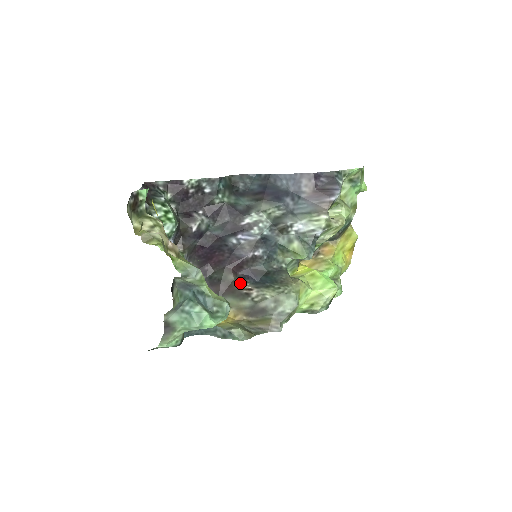
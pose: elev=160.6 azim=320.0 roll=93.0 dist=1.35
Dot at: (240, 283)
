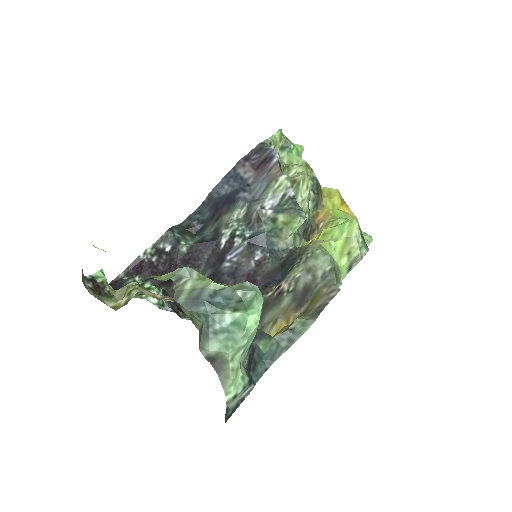
Dot at: (265, 293)
